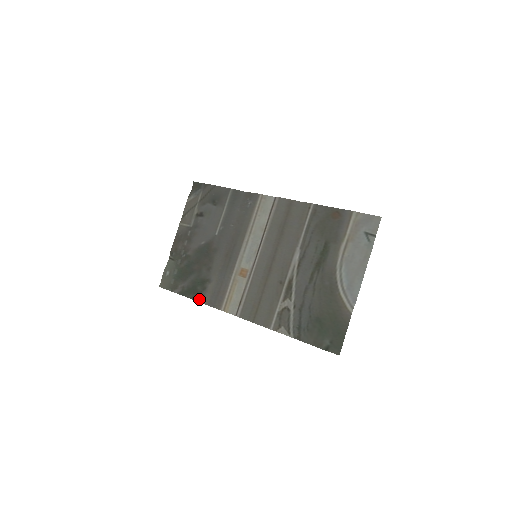
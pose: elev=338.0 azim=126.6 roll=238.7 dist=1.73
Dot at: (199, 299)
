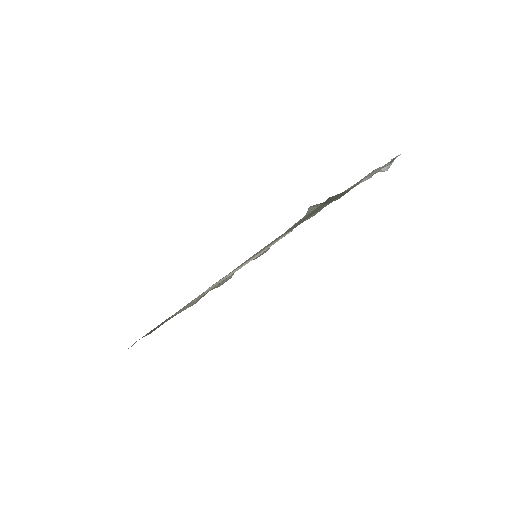
Dot at: (167, 319)
